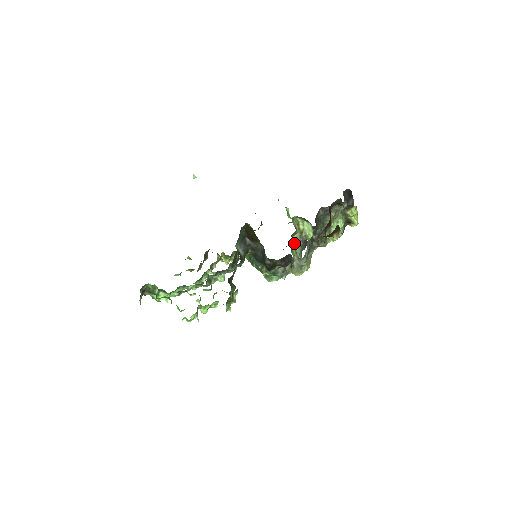
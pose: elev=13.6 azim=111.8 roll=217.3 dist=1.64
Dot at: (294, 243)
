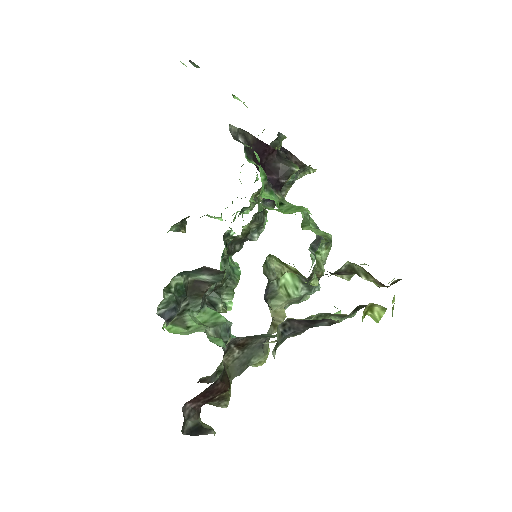
Dot at: (286, 281)
